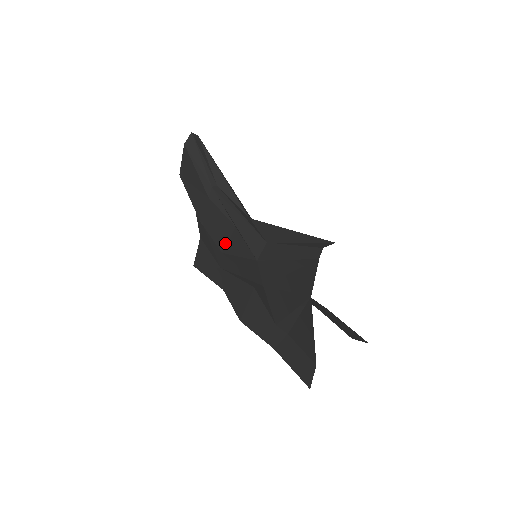
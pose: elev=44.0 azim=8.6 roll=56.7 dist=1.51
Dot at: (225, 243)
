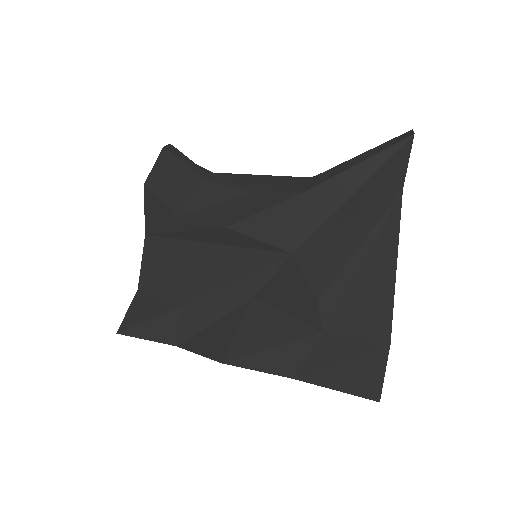
Dot at: (232, 215)
